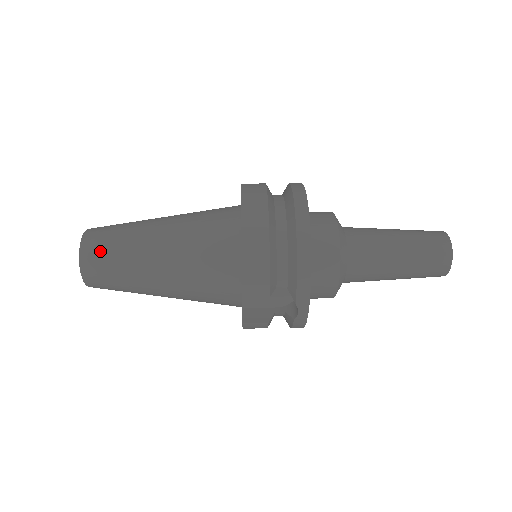
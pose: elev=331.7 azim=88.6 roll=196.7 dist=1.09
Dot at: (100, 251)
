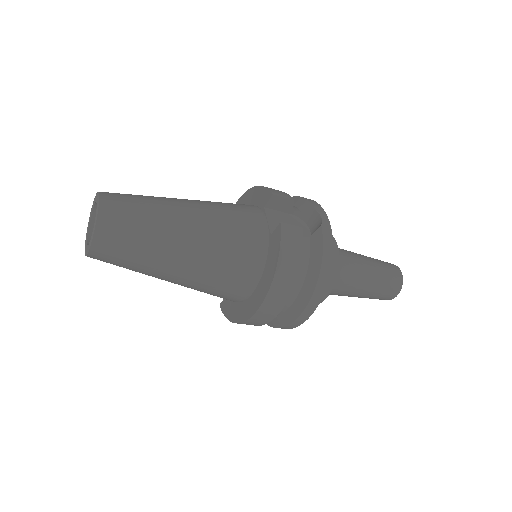
Dot at: occluded
